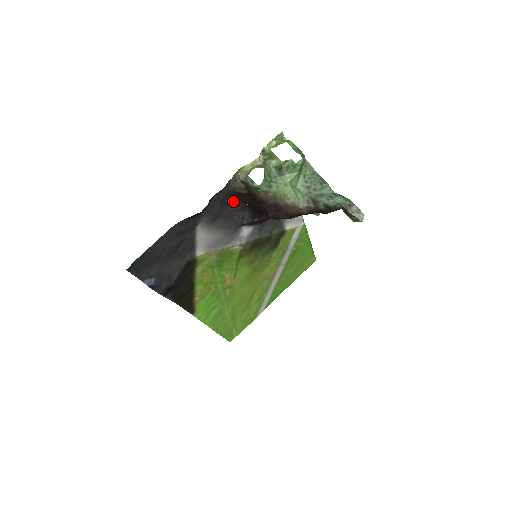
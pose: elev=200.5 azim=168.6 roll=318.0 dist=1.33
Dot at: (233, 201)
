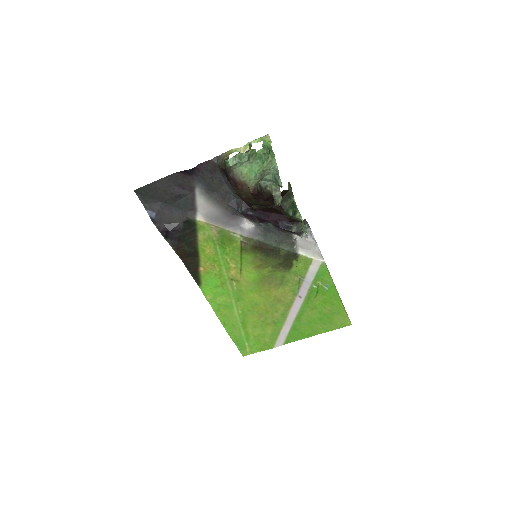
Dot at: (226, 181)
